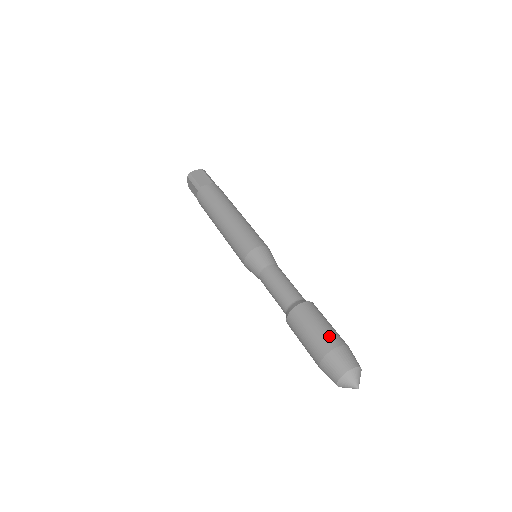
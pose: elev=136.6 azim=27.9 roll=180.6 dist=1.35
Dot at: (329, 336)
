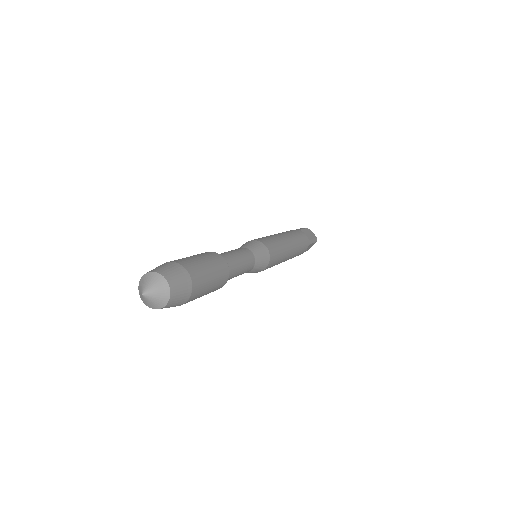
Dot at: occluded
